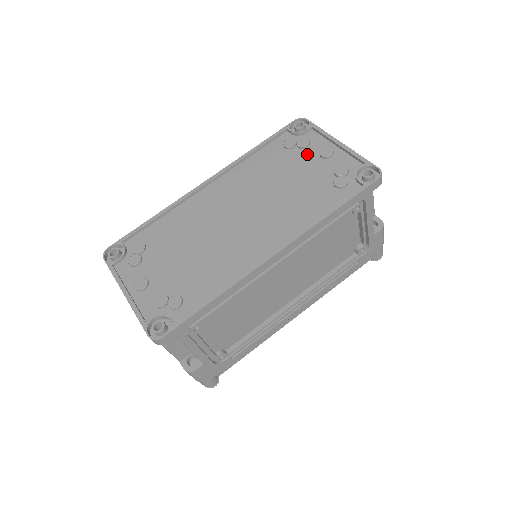
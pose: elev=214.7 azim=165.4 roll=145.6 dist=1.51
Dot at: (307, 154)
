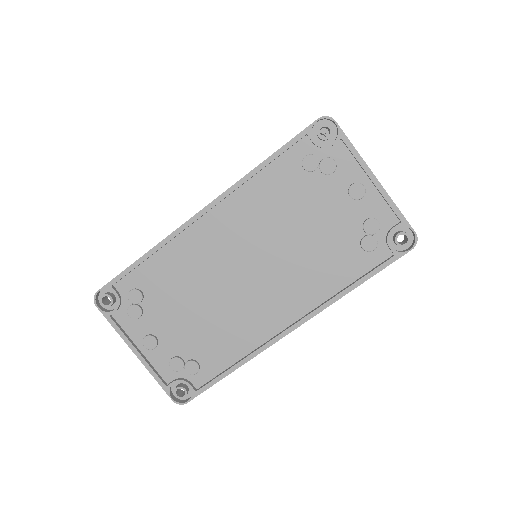
Dot at: (332, 186)
